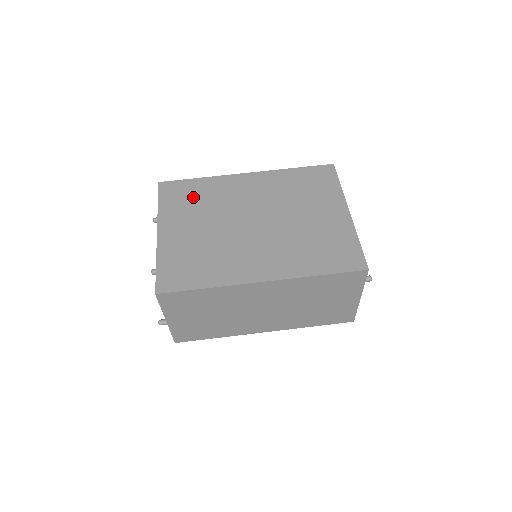
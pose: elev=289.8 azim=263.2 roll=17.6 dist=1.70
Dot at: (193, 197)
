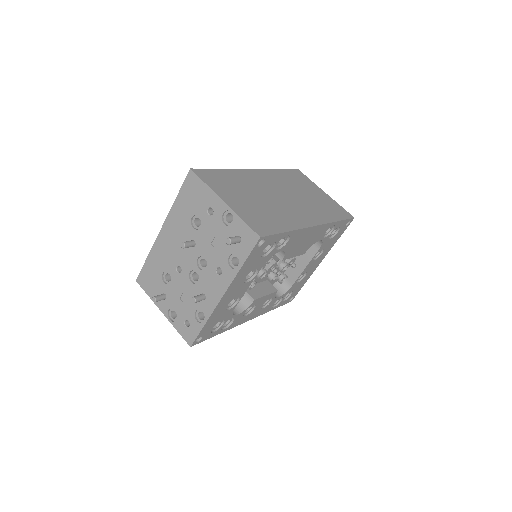
Dot at: occluded
